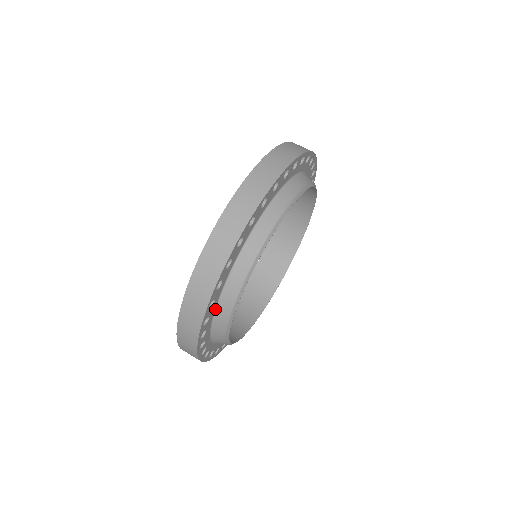
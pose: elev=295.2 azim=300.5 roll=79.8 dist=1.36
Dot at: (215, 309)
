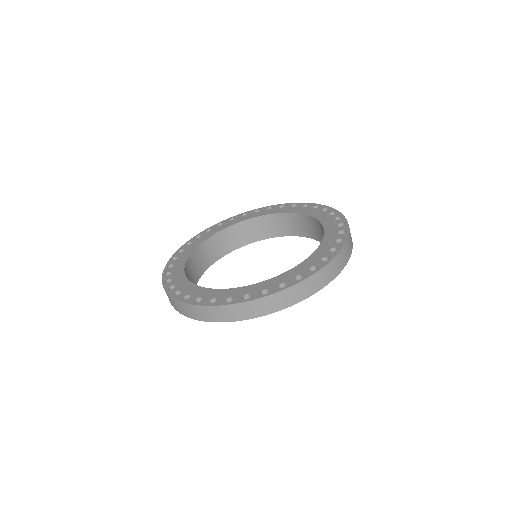
Dot at: occluded
